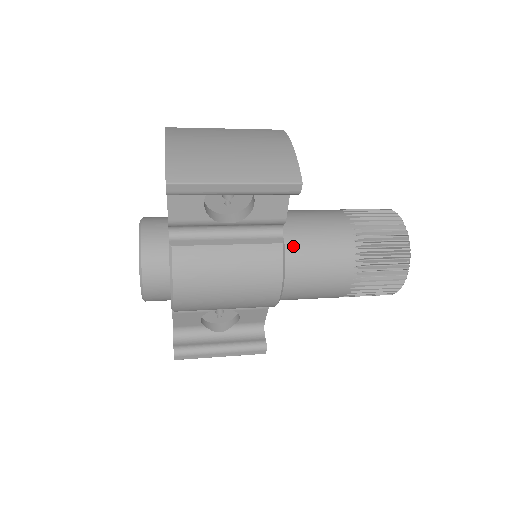
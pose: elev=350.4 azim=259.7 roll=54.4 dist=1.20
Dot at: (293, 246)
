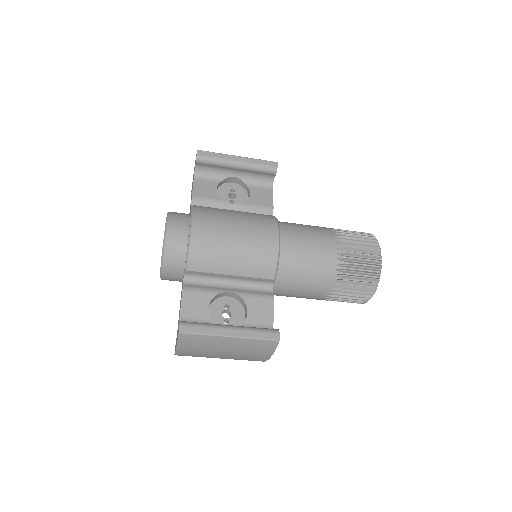
Dot at: occluded
